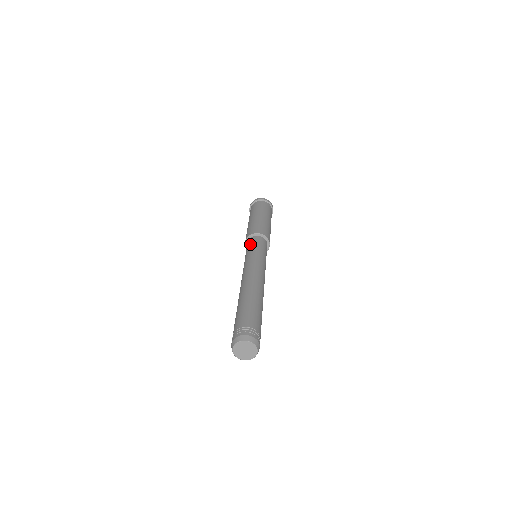
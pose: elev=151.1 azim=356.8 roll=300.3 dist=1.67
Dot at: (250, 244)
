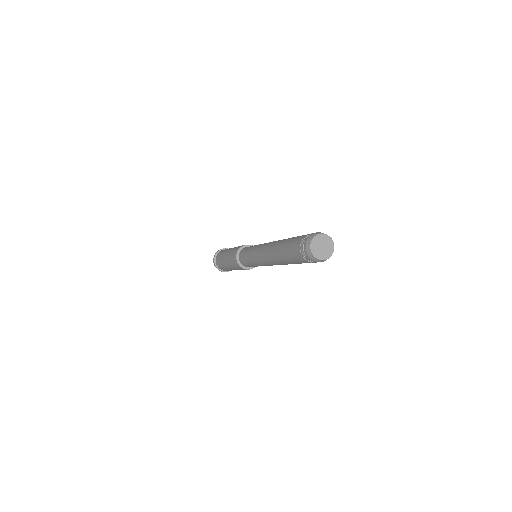
Dot at: (243, 252)
